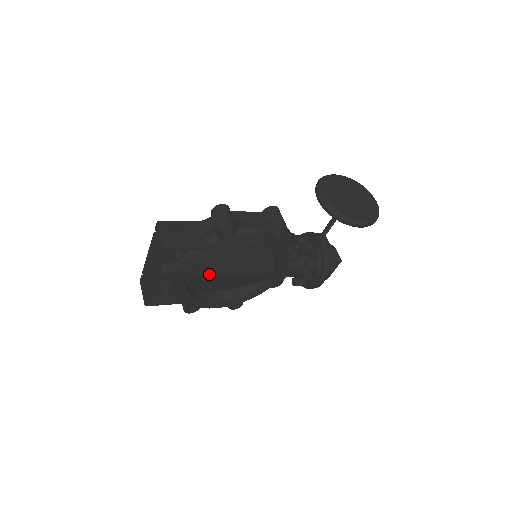
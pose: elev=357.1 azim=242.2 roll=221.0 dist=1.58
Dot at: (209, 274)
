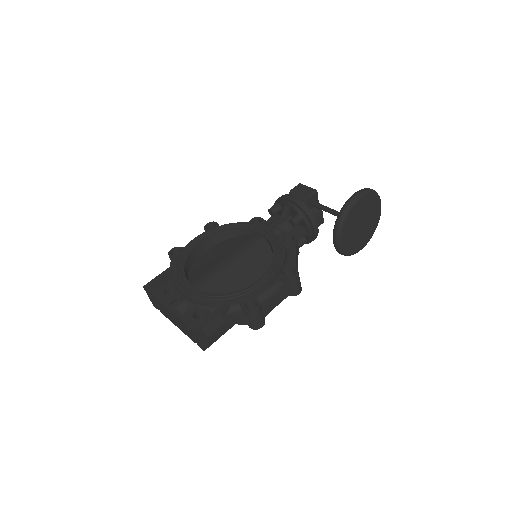
Dot at: occluded
